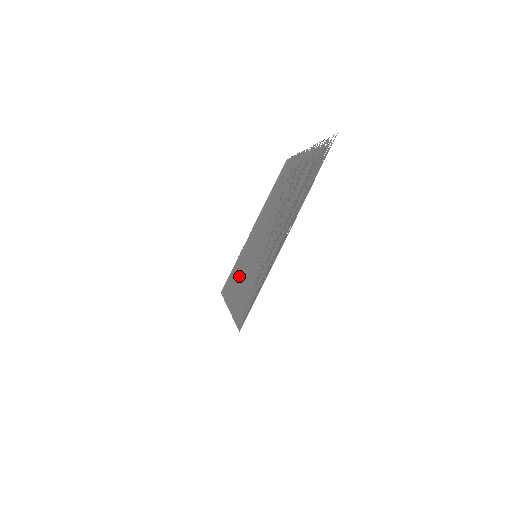
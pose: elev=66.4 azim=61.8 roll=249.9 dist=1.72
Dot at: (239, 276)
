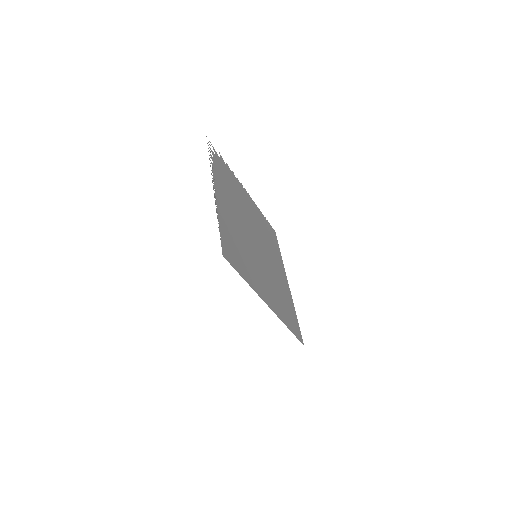
Dot at: (273, 293)
